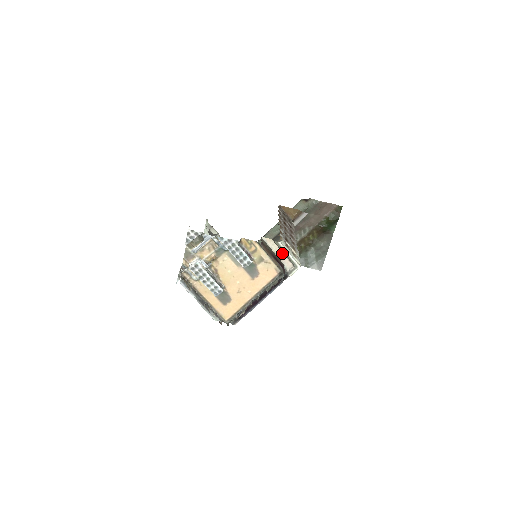
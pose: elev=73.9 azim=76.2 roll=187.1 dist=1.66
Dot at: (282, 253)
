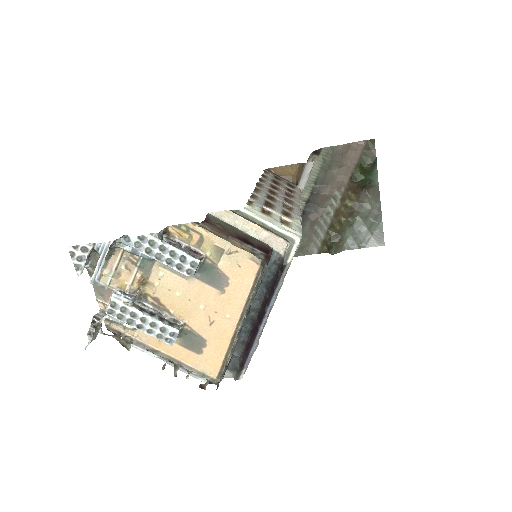
Dot at: (258, 227)
